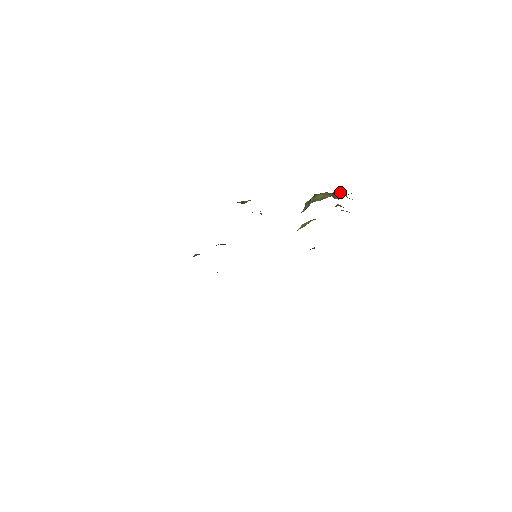
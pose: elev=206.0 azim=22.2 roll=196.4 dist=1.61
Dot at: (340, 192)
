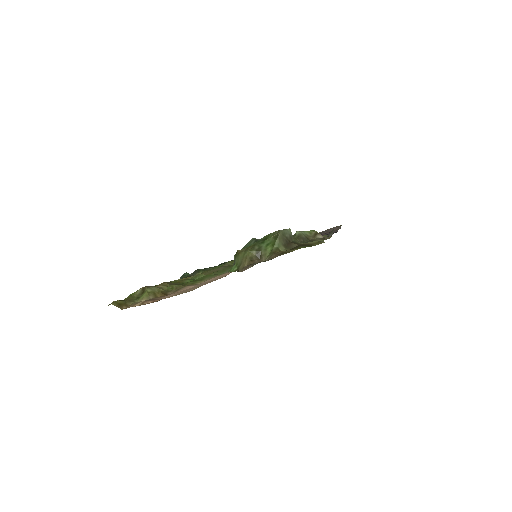
Dot at: (273, 240)
